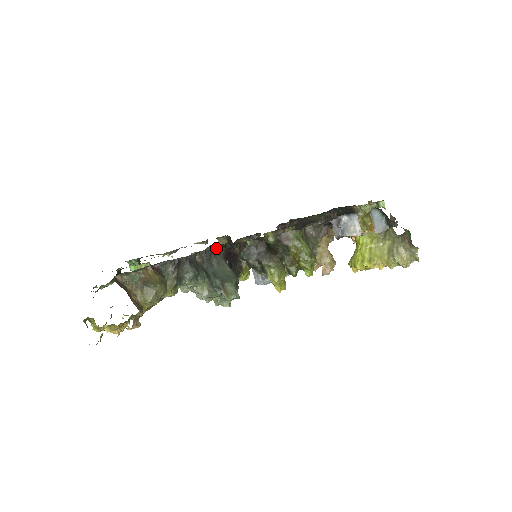
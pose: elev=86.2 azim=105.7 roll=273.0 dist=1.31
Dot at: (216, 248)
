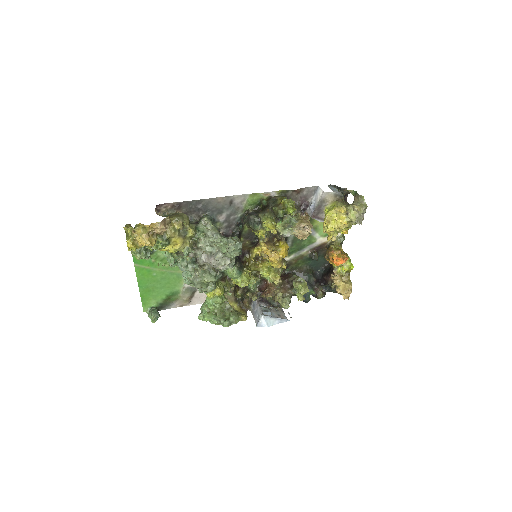
Dot at: occluded
